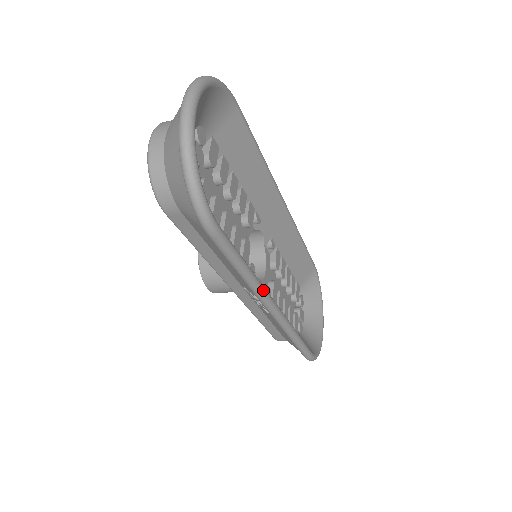
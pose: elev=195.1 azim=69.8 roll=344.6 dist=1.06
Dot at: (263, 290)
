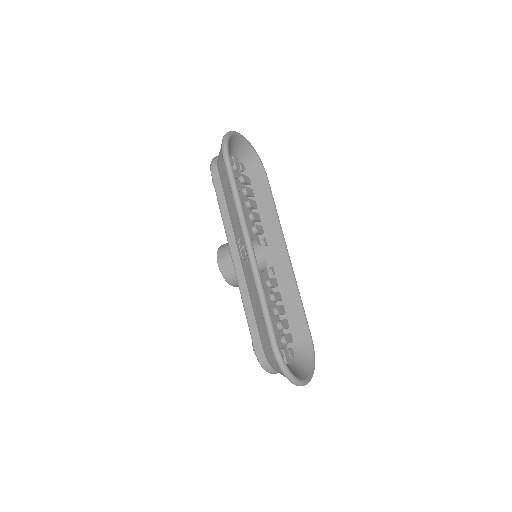
Dot at: (244, 217)
